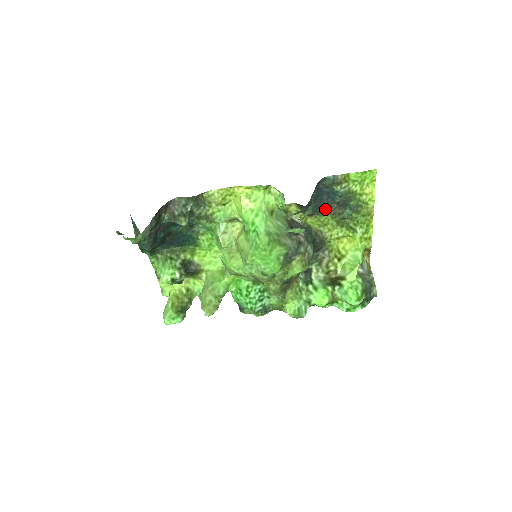
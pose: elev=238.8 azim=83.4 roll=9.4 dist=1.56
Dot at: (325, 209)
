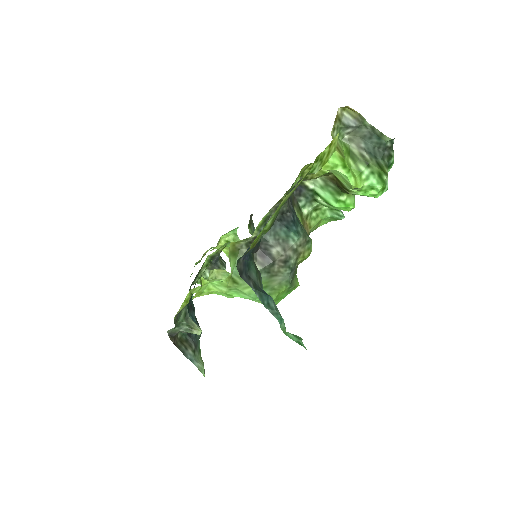
Dot at: occluded
